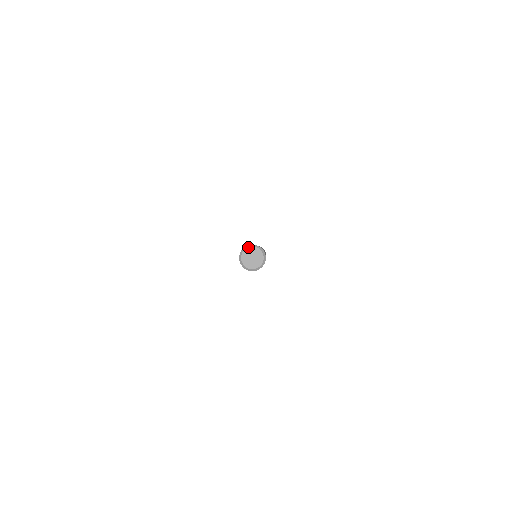
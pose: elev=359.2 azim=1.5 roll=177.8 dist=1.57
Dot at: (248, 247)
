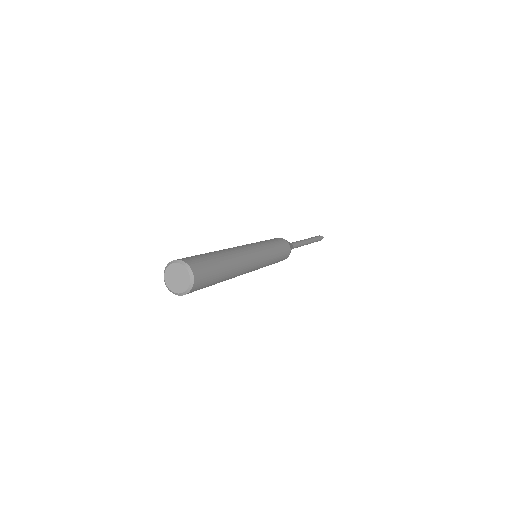
Dot at: (174, 262)
